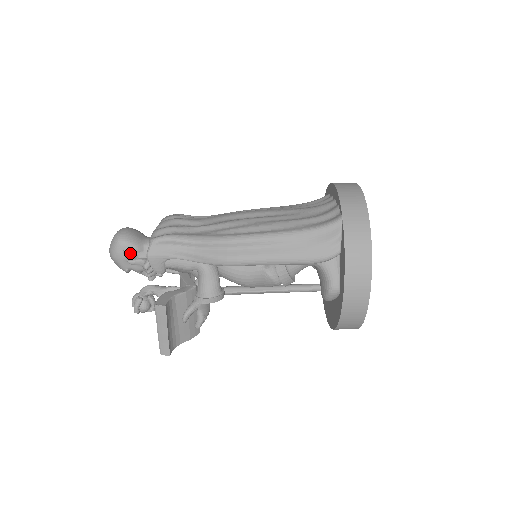
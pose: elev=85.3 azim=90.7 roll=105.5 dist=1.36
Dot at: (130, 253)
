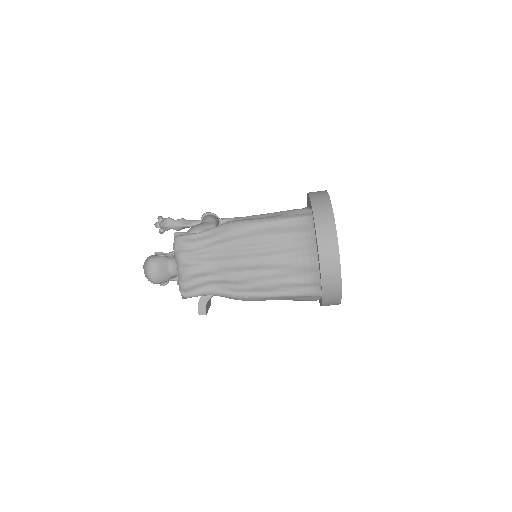
Dot at: (165, 284)
